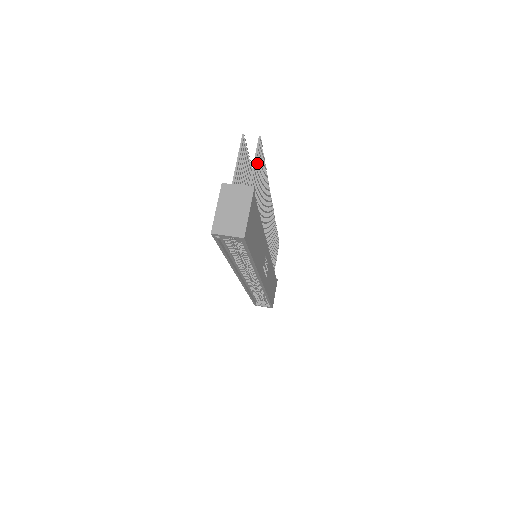
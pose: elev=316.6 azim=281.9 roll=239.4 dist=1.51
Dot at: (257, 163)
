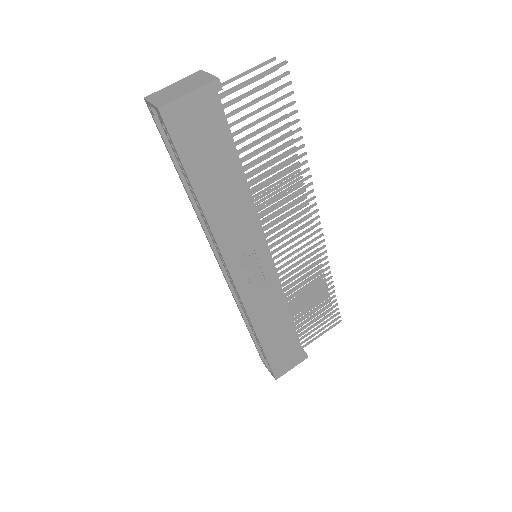
Dot at: (264, 86)
